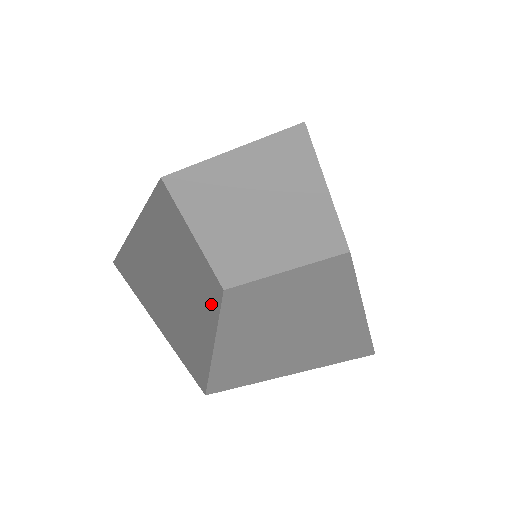
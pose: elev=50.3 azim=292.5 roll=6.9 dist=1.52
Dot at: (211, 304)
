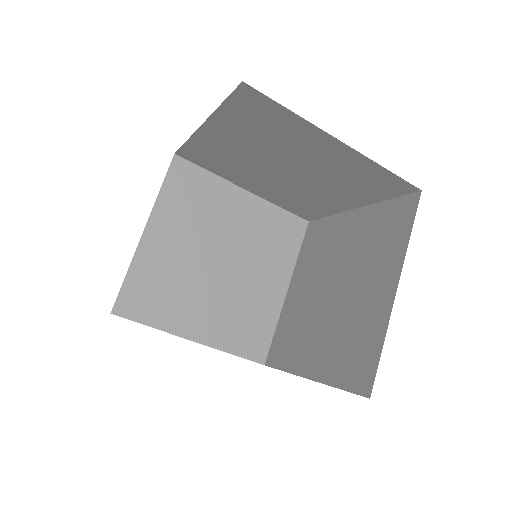
Dot at: (280, 257)
